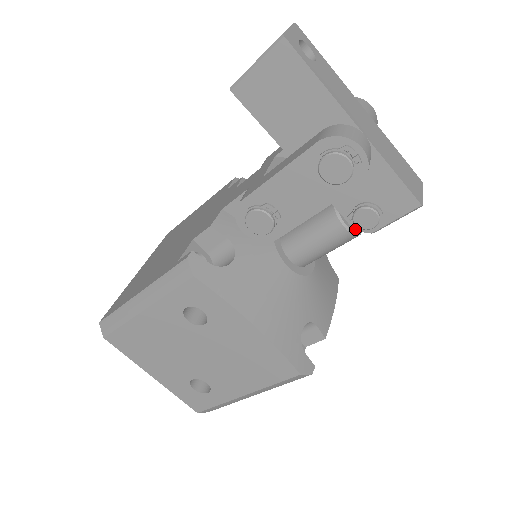
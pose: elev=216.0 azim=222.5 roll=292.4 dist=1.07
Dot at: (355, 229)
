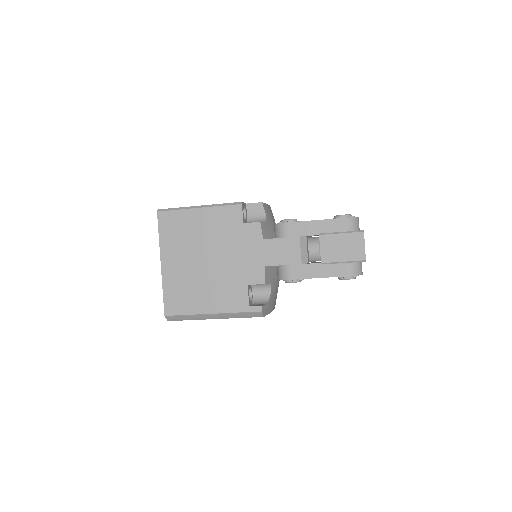
Dot at: occluded
